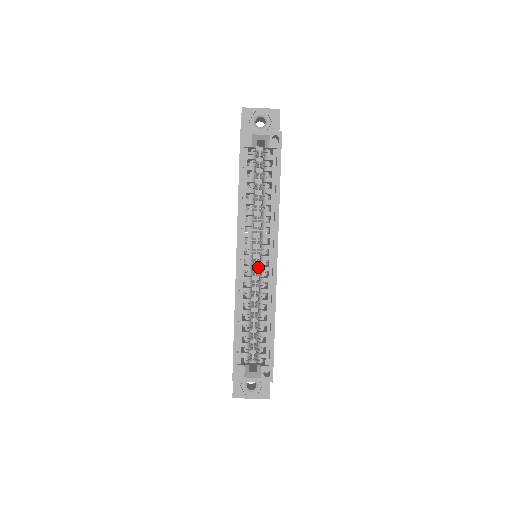
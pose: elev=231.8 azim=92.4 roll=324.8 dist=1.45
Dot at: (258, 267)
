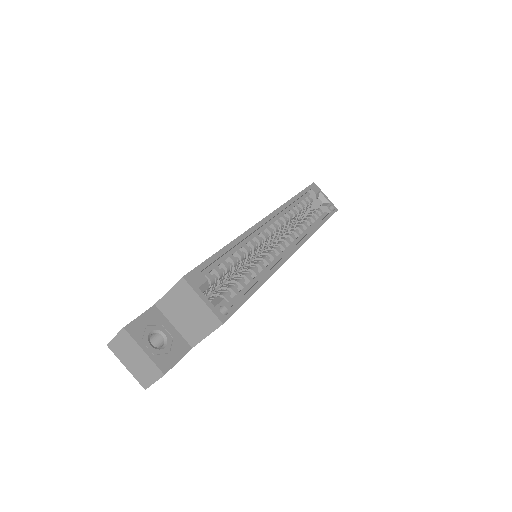
Dot at: occluded
